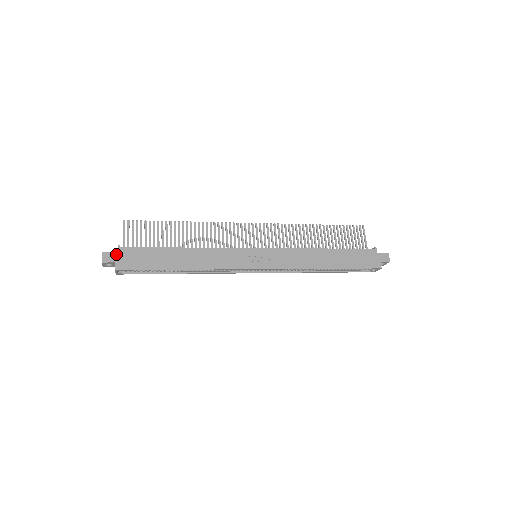
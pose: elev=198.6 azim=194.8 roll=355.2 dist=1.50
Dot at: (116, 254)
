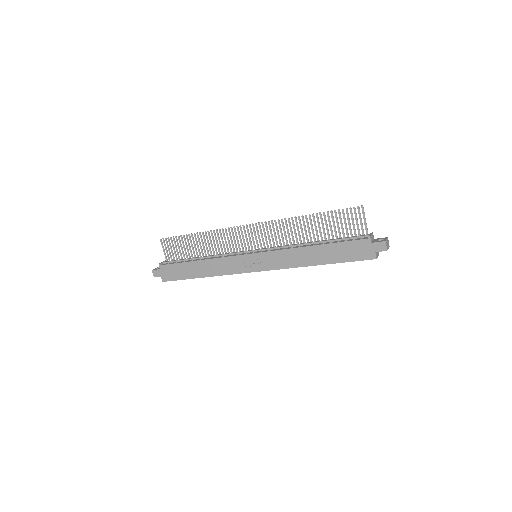
Dot at: (159, 271)
